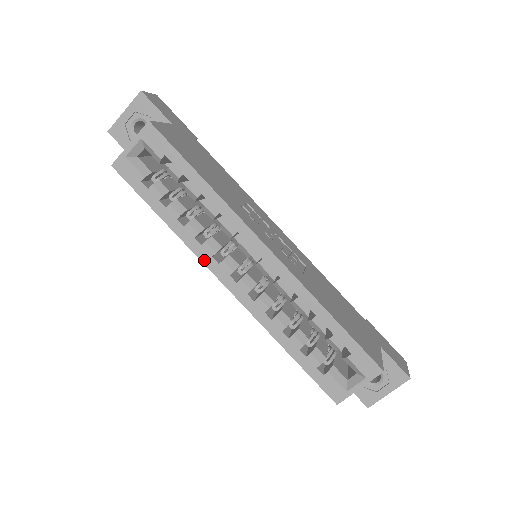
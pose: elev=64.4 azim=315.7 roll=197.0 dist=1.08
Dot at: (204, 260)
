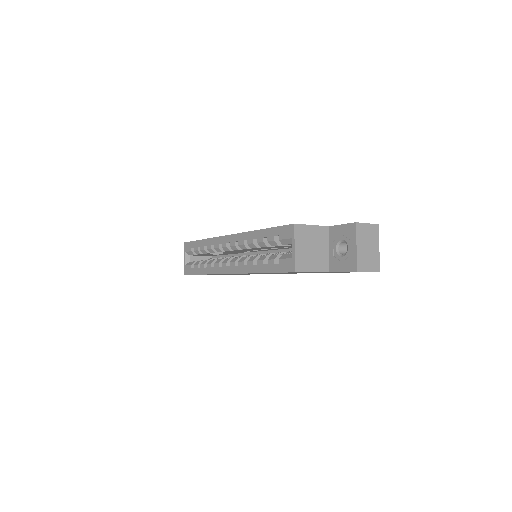
Dot at: (218, 272)
